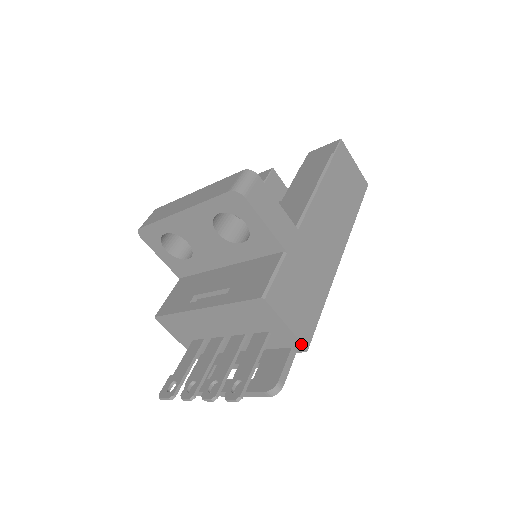
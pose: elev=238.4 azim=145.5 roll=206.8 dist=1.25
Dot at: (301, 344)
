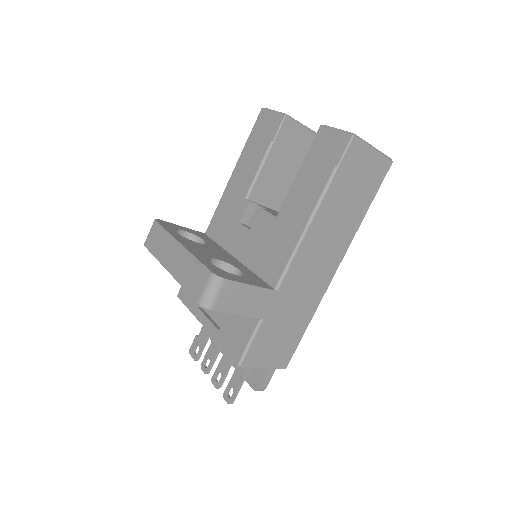
Dot at: (279, 368)
